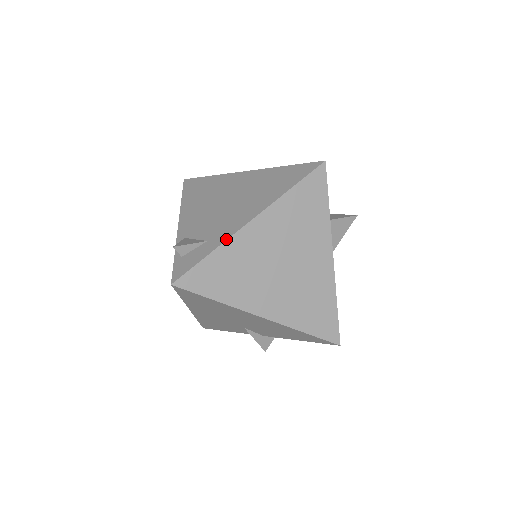
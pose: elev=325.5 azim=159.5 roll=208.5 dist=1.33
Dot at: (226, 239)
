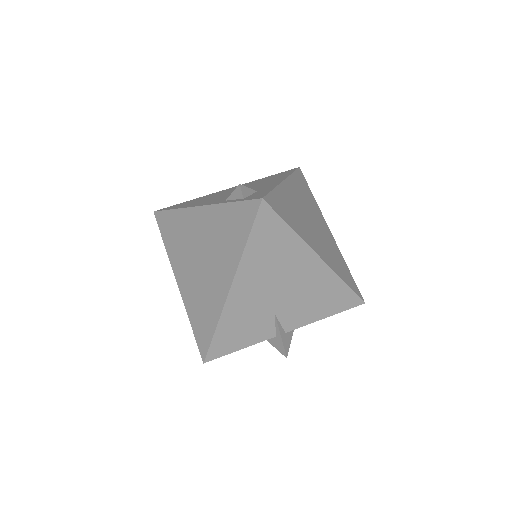
Dot at: (277, 185)
